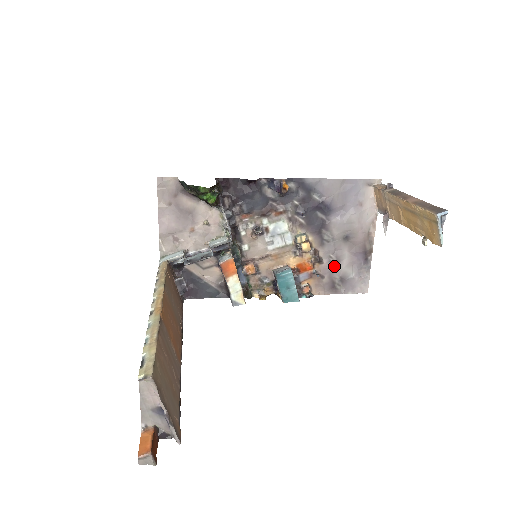
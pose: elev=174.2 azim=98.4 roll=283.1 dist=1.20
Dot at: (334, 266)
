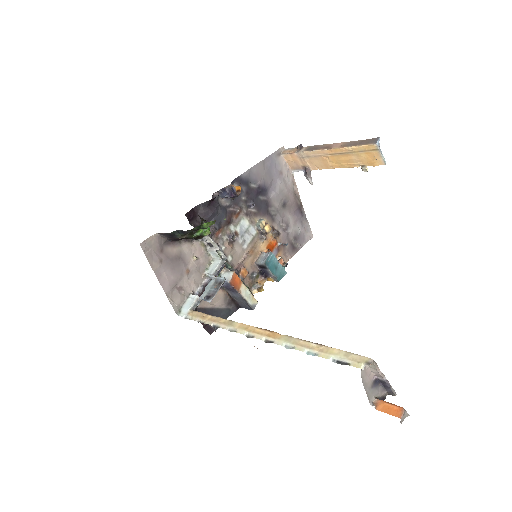
Dot at: (287, 231)
